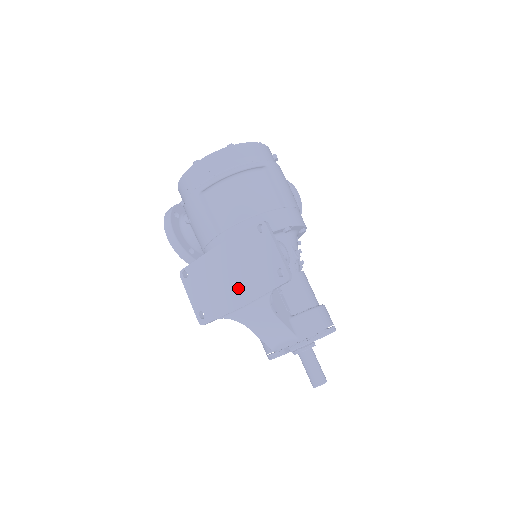
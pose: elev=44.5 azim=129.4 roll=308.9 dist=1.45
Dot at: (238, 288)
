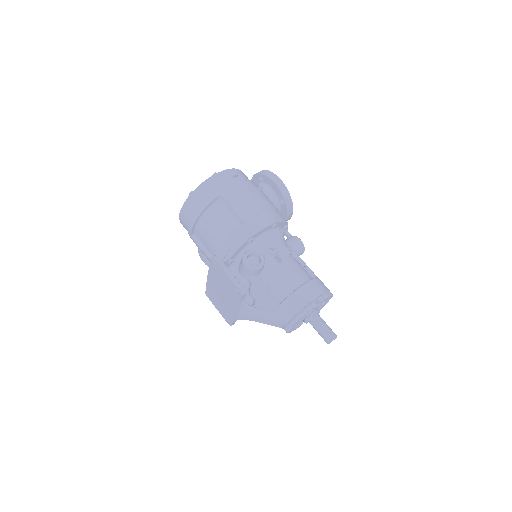
Dot at: (229, 302)
